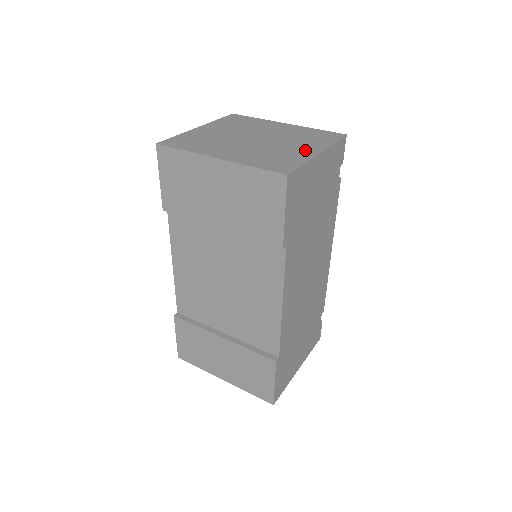
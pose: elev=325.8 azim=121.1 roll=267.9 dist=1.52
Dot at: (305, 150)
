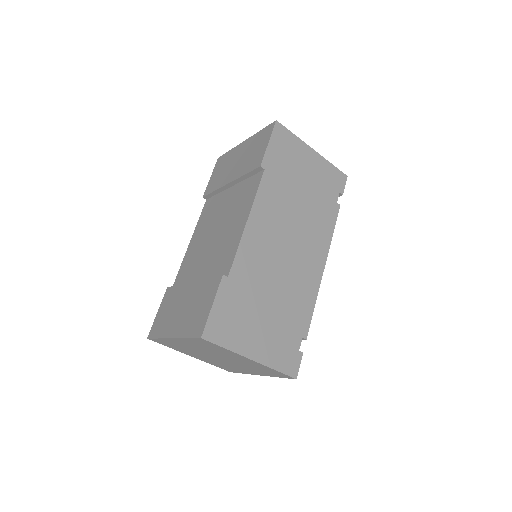
Dot at: occluded
